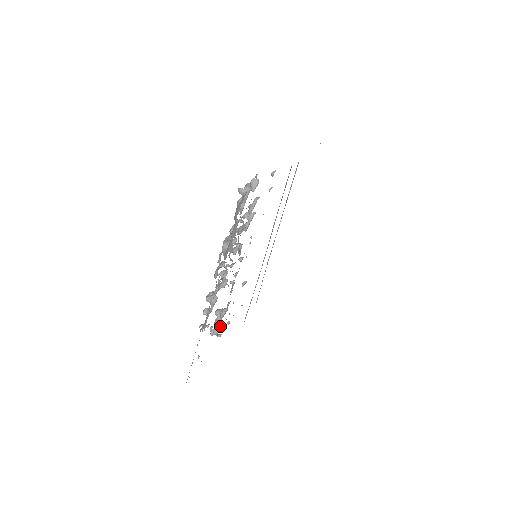
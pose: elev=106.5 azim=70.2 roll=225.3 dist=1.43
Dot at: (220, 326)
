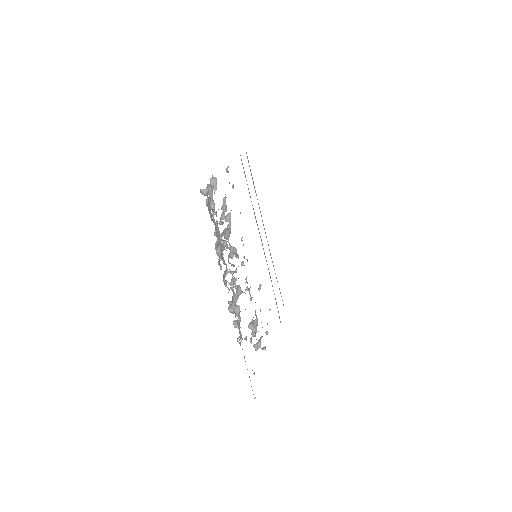
Dot at: (260, 338)
